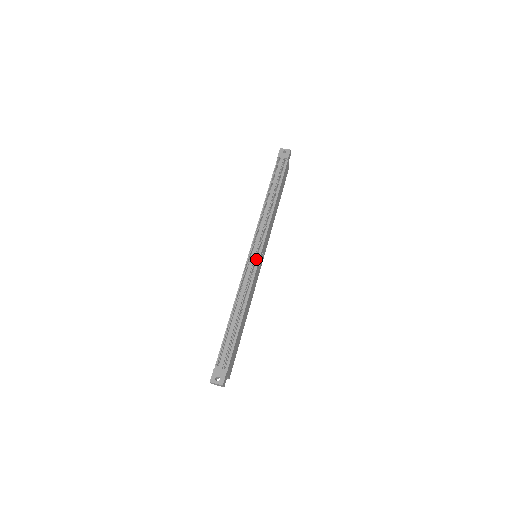
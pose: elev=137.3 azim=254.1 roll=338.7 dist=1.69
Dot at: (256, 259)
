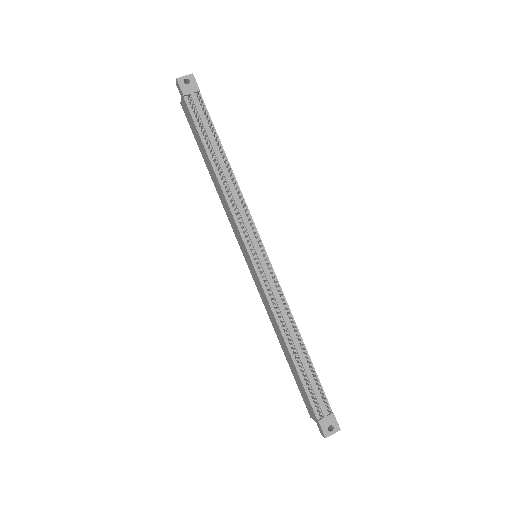
Dot at: (267, 263)
